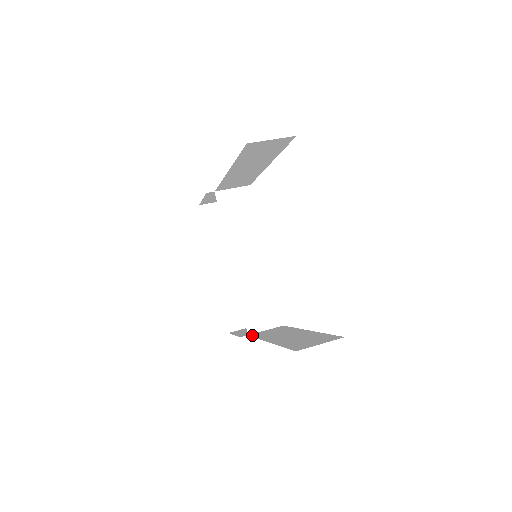
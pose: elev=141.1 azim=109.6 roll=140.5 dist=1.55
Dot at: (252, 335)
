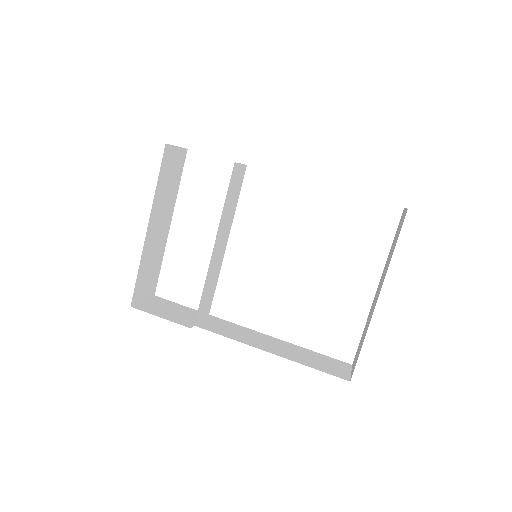
Dot at: (206, 328)
